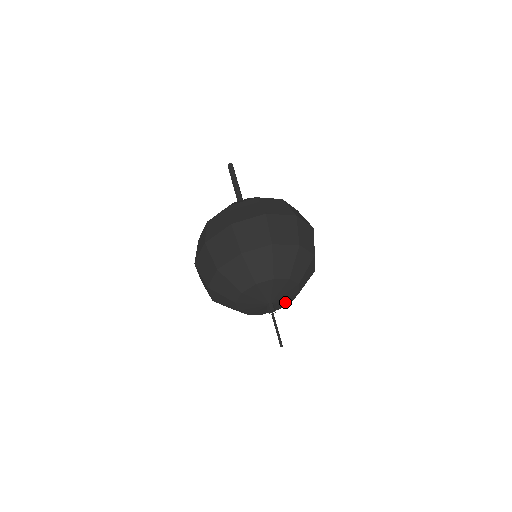
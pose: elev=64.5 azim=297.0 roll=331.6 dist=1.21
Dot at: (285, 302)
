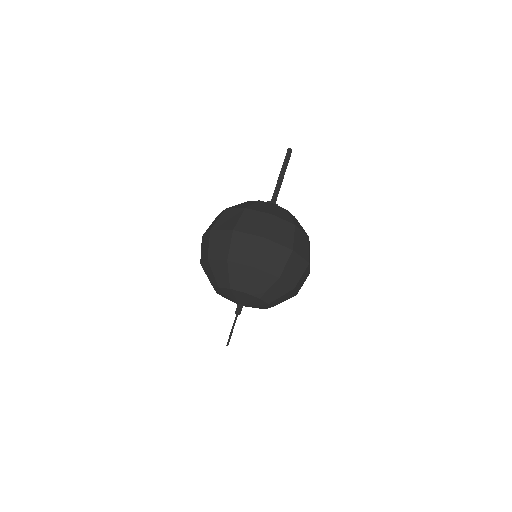
Dot at: occluded
